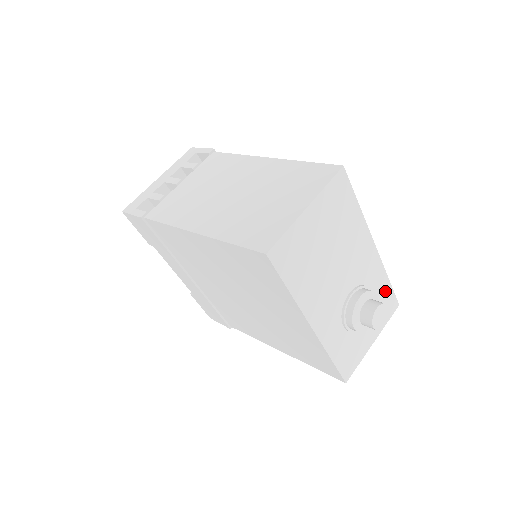
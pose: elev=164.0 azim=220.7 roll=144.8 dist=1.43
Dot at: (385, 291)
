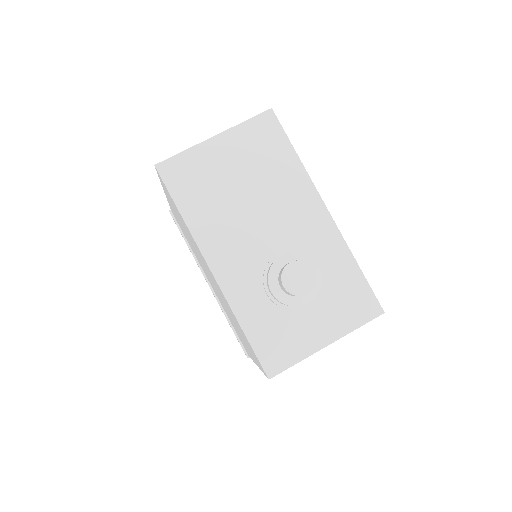
Dot at: (351, 279)
